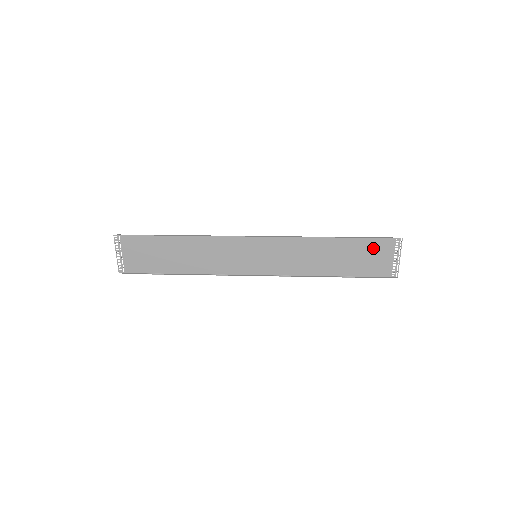
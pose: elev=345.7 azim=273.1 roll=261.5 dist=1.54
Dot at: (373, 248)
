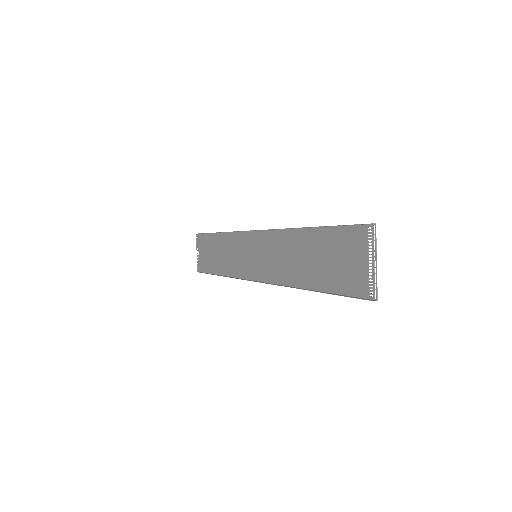
Dot at: (344, 244)
